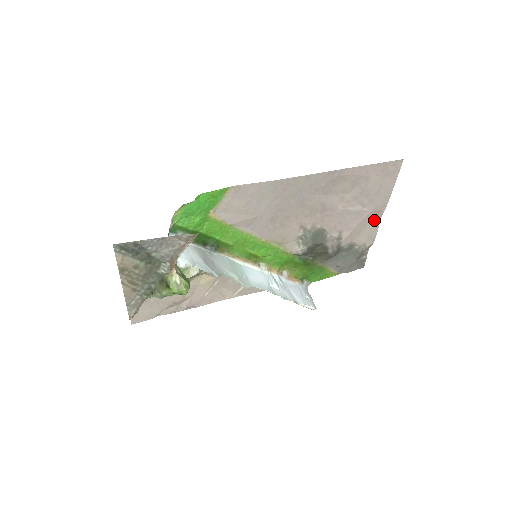
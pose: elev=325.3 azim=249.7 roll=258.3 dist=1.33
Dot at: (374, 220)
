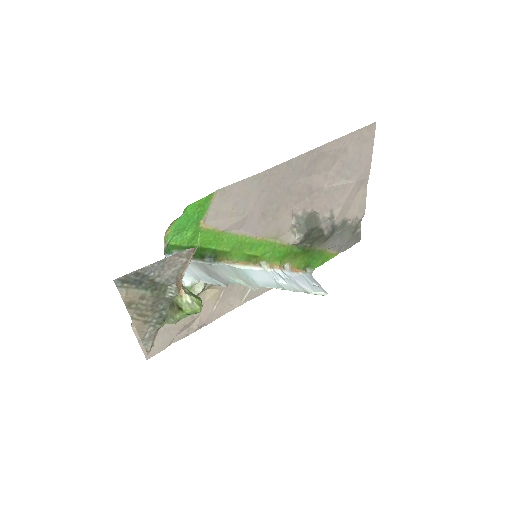
Dot at: (361, 190)
